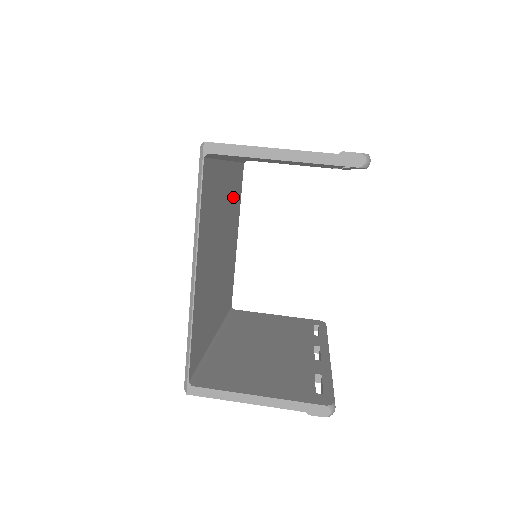
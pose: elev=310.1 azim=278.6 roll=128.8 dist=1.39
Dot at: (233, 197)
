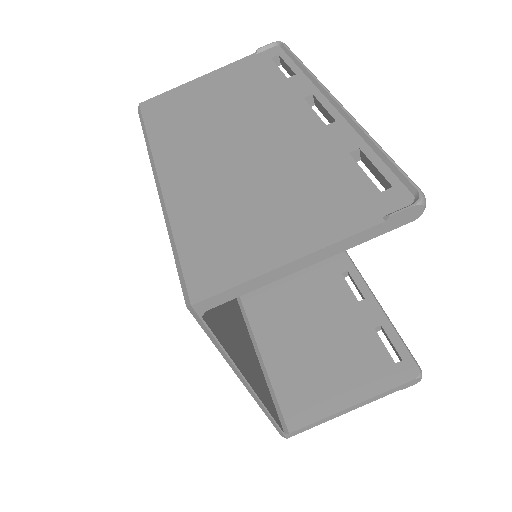
Dot at: occluded
